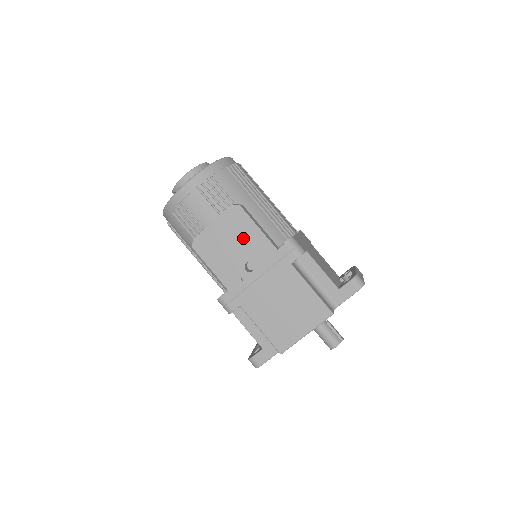
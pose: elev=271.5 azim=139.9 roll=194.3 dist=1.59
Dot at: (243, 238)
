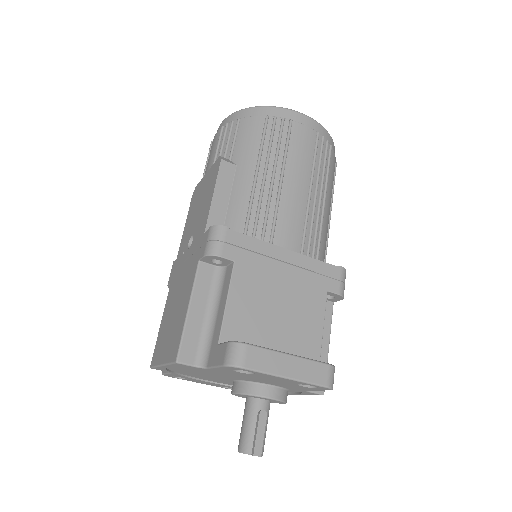
Dot at: (204, 202)
